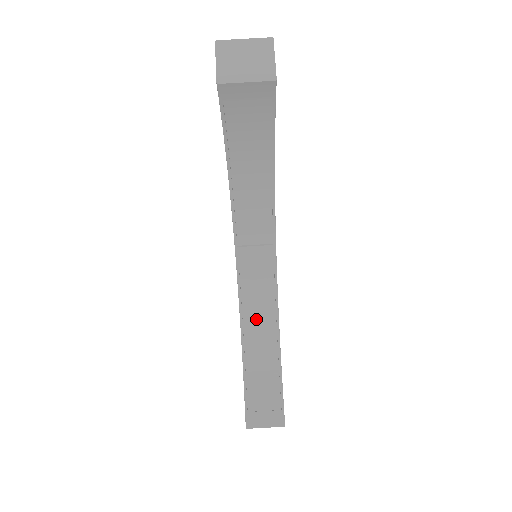
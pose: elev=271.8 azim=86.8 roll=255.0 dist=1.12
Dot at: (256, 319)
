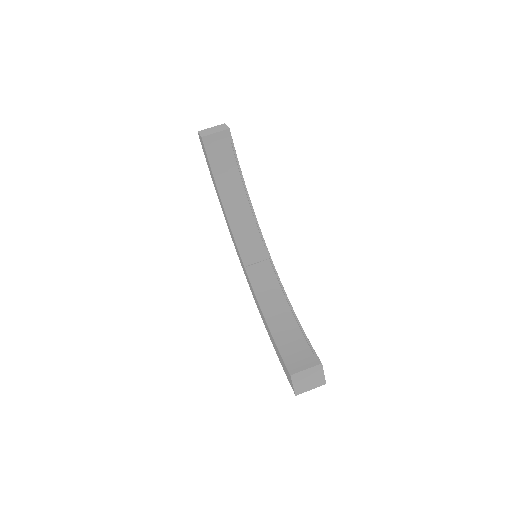
Dot at: (272, 305)
